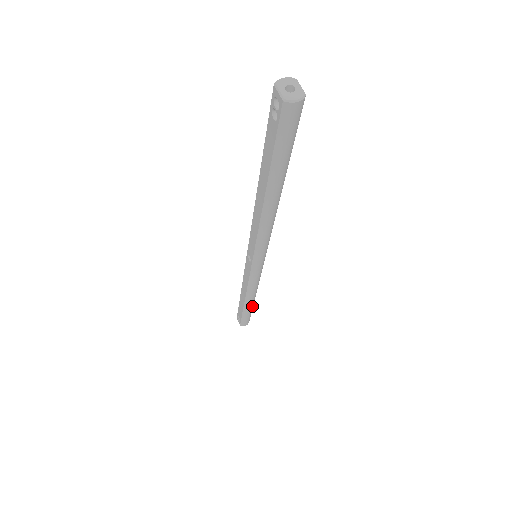
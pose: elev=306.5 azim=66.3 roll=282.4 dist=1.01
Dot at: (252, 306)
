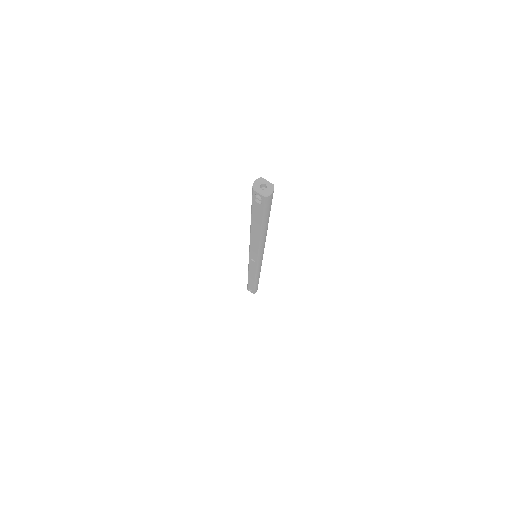
Dot at: occluded
